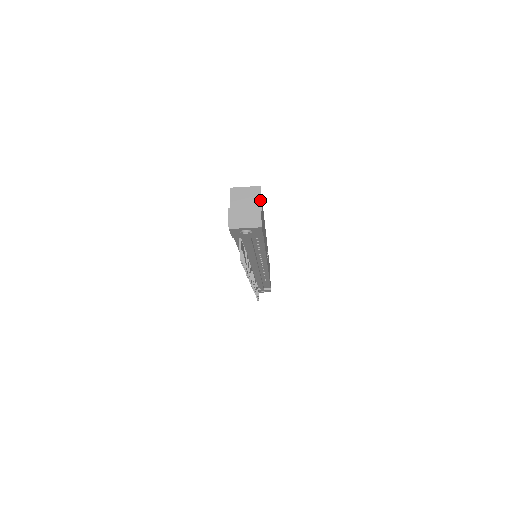
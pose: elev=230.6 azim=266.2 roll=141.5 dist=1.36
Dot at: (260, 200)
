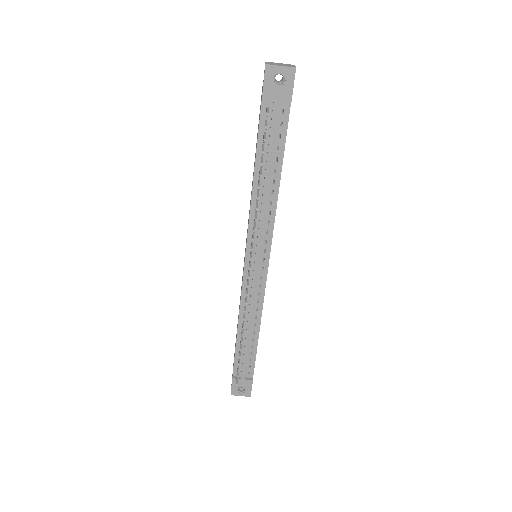
Dot at: occluded
